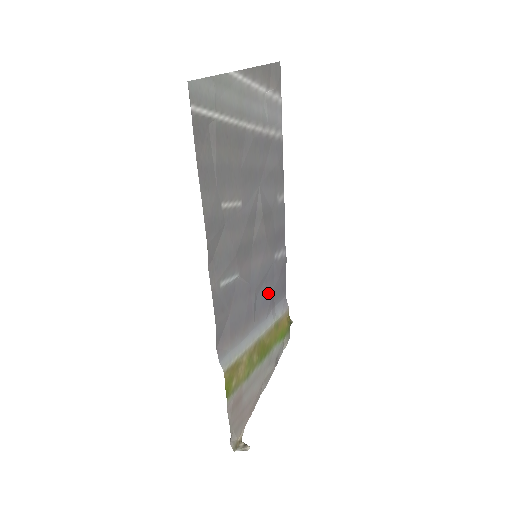
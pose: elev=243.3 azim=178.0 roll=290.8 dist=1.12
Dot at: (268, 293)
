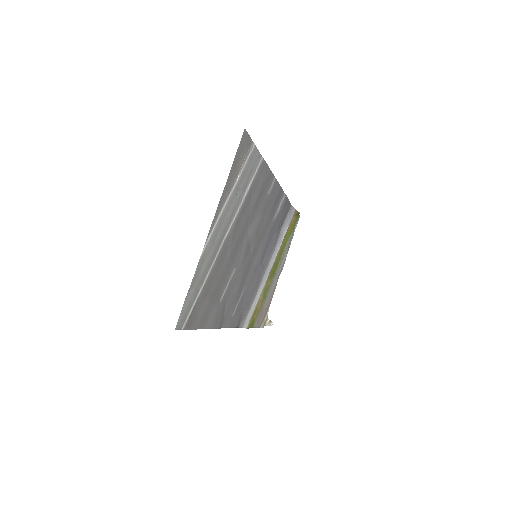
Dot at: (273, 239)
